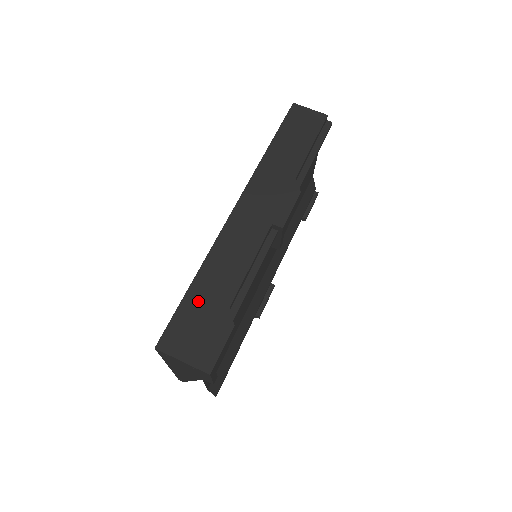
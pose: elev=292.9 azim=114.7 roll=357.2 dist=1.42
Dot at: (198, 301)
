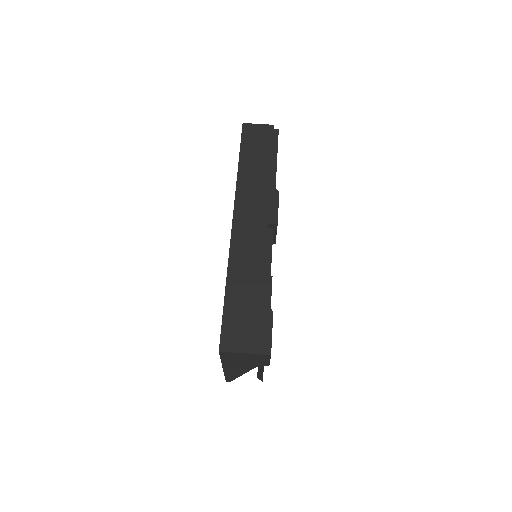
Dot at: (237, 303)
